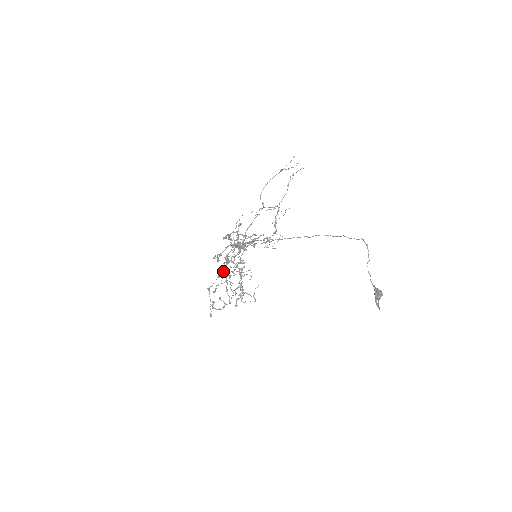
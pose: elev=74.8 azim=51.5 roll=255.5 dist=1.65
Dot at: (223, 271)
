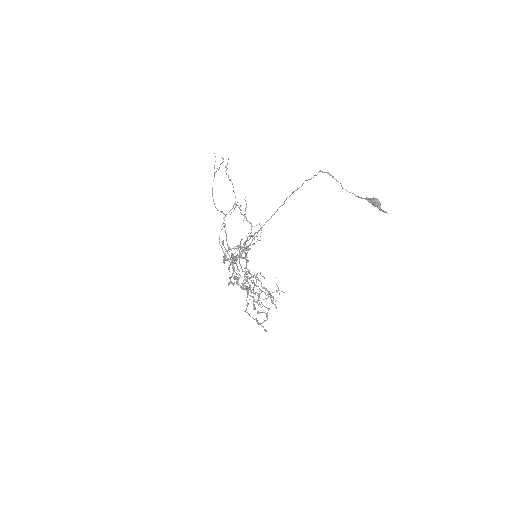
Dot at: occluded
